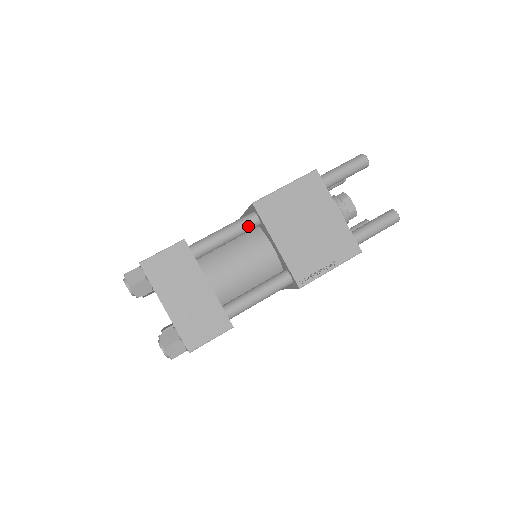
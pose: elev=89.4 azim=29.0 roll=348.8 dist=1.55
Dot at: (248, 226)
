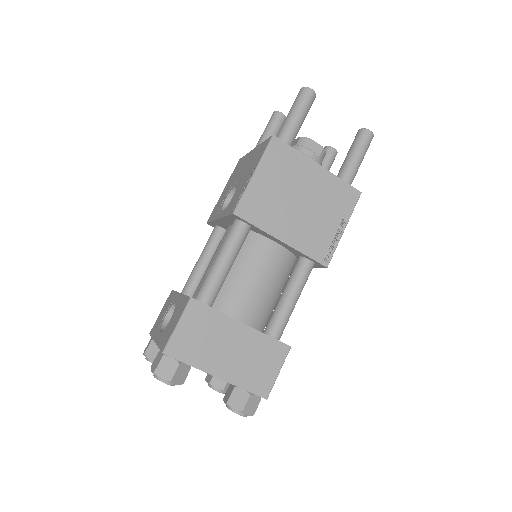
Dot at: (241, 239)
